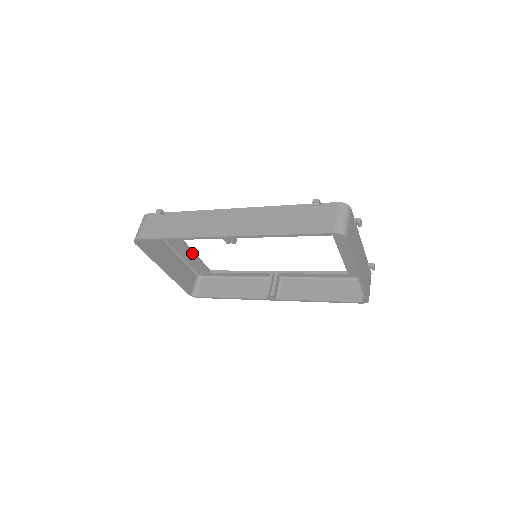
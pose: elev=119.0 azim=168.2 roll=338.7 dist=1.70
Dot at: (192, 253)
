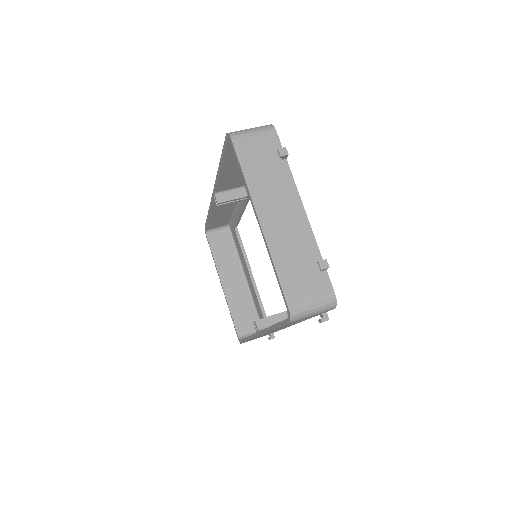
Dot at: (252, 281)
